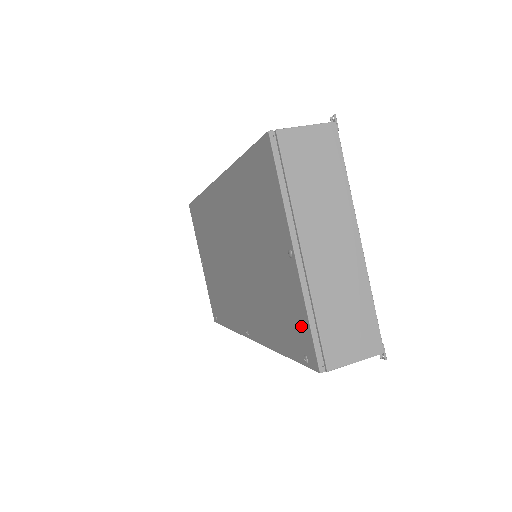
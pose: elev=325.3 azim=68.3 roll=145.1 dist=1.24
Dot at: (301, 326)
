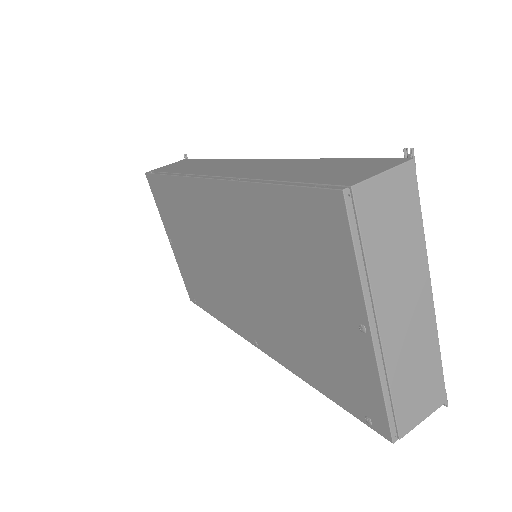
Dot at: (367, 394)
